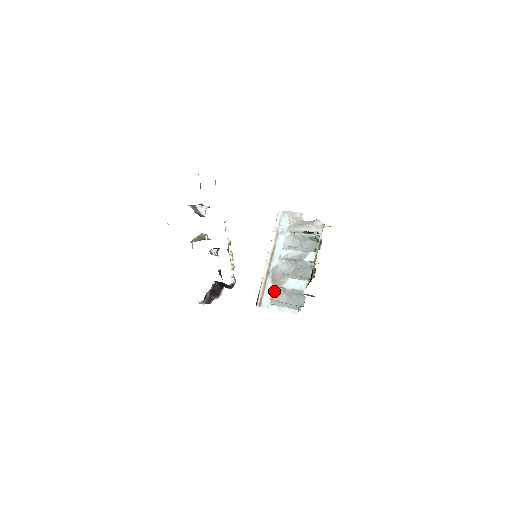
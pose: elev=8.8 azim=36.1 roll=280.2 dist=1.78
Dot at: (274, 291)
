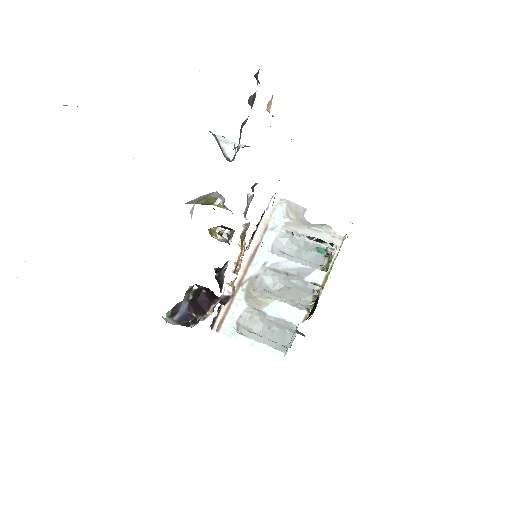
Dot at: (245, 313)
